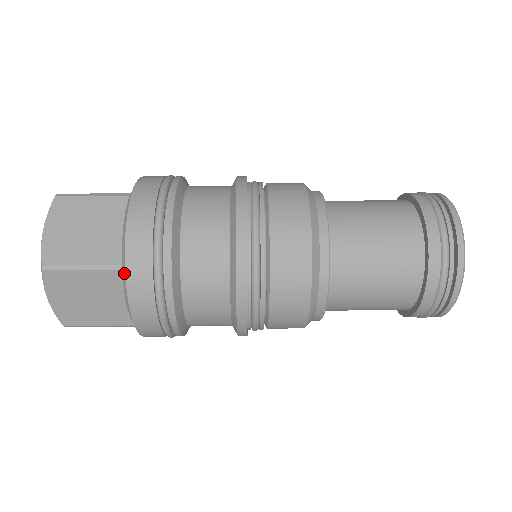
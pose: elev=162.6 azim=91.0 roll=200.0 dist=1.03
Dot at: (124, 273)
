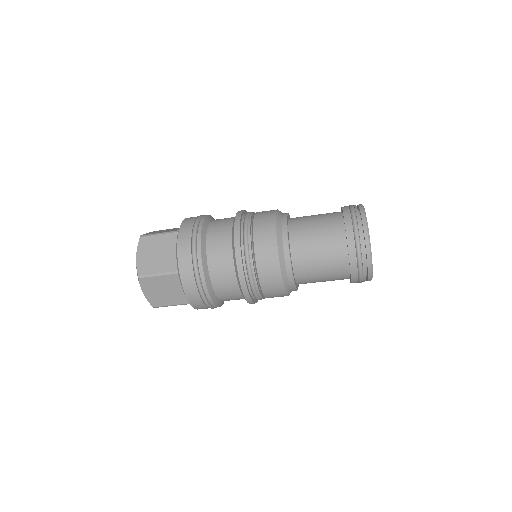
Dot at: (179, 275)
